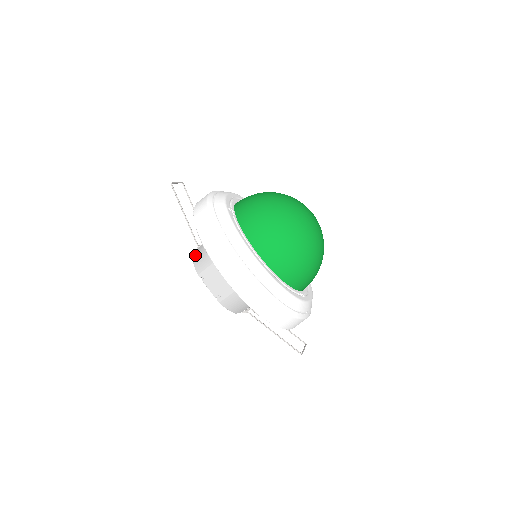
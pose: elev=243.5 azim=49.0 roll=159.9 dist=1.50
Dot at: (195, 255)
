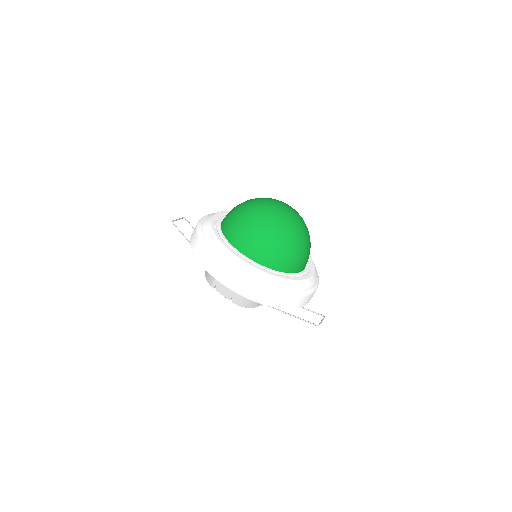
Dot at: (206, 272)
